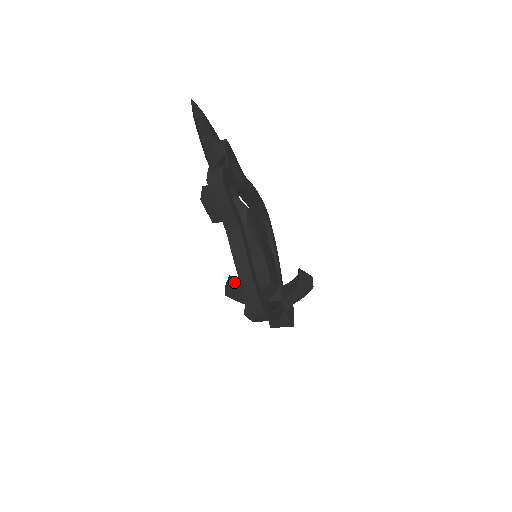
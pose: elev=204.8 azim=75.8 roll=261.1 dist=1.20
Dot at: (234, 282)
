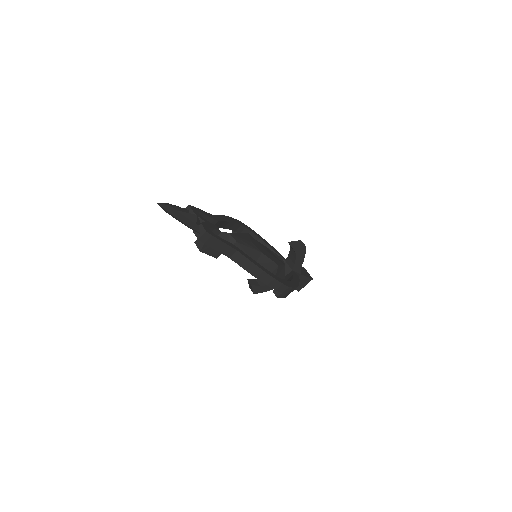
Dot at: (254, 282)
